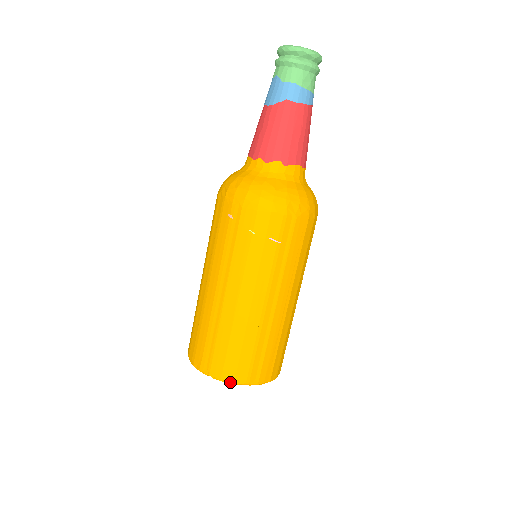
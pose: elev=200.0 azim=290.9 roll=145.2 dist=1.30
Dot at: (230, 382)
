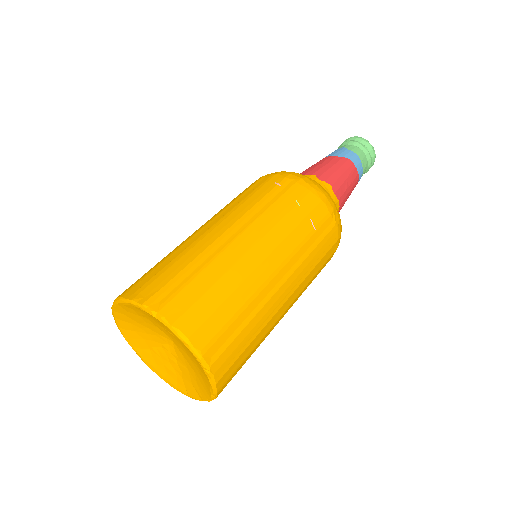
Dot at: (183, 335)
